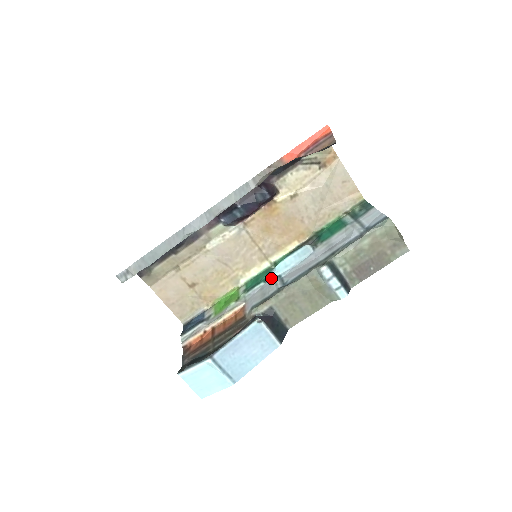
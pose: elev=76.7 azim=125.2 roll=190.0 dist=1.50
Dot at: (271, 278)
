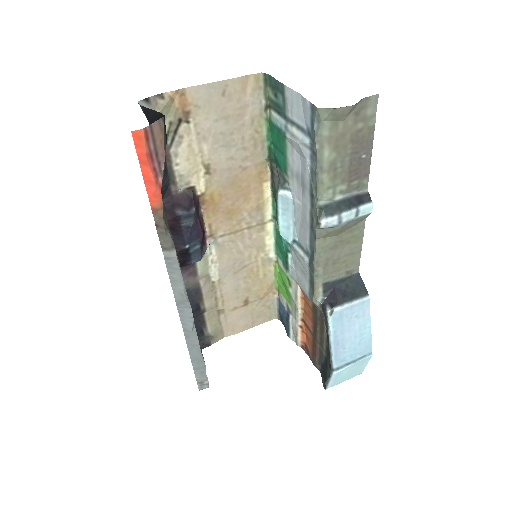
Dot at: (290, 247)
